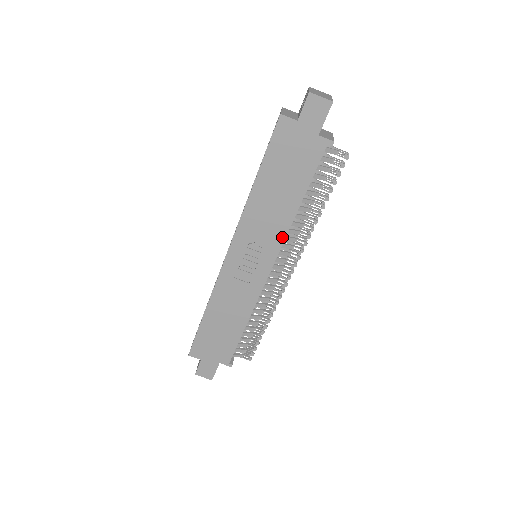
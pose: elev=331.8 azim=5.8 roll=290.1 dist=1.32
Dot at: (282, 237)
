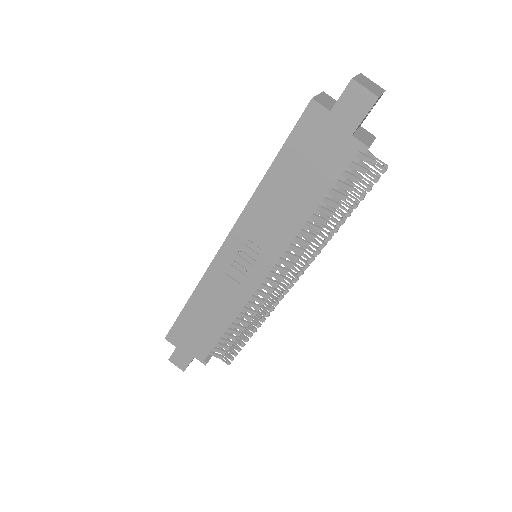
Dot at: (285, 244)
